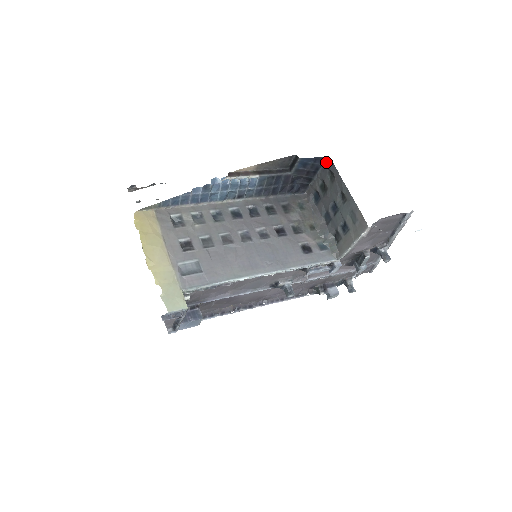
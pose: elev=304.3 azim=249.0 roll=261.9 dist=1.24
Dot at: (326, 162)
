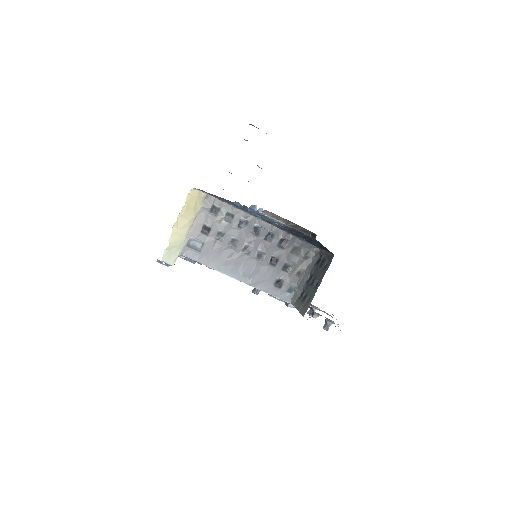
Dot at: (332, 254)
